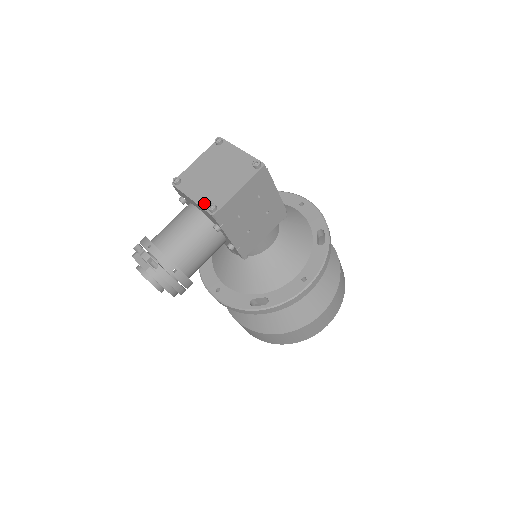
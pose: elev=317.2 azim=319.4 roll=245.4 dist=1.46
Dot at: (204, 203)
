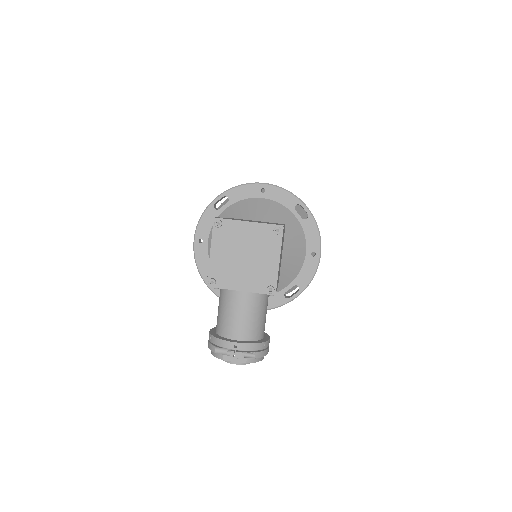
Dot at: (257, 289)
